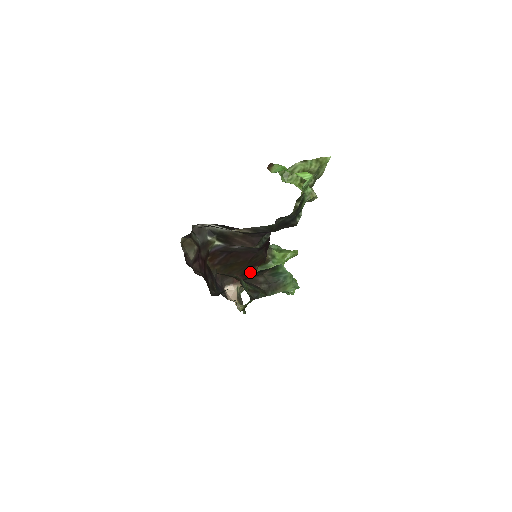
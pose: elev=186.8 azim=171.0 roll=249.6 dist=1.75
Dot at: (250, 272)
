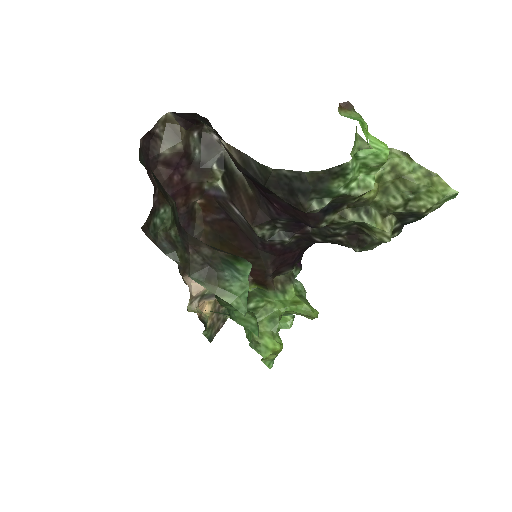
Dot at: occluded
